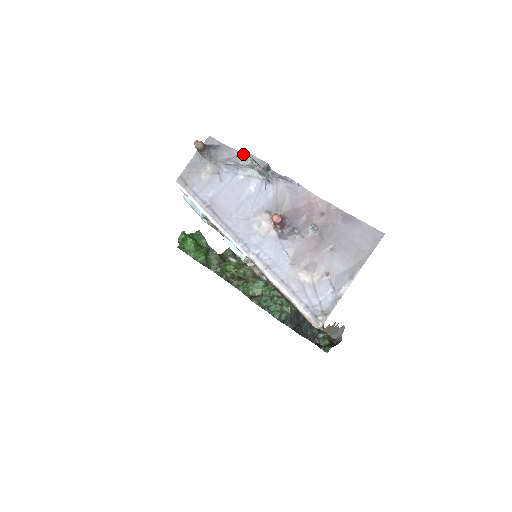
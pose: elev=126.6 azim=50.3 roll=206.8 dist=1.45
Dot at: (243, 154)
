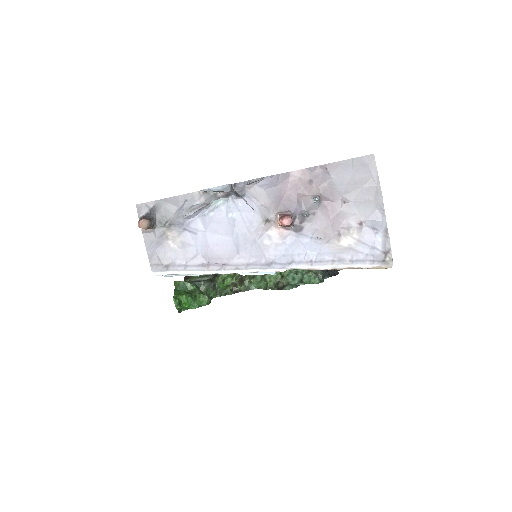
Dot at: (190, 193)
